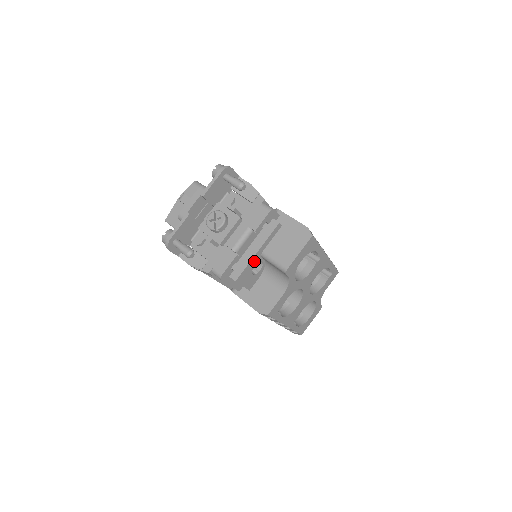
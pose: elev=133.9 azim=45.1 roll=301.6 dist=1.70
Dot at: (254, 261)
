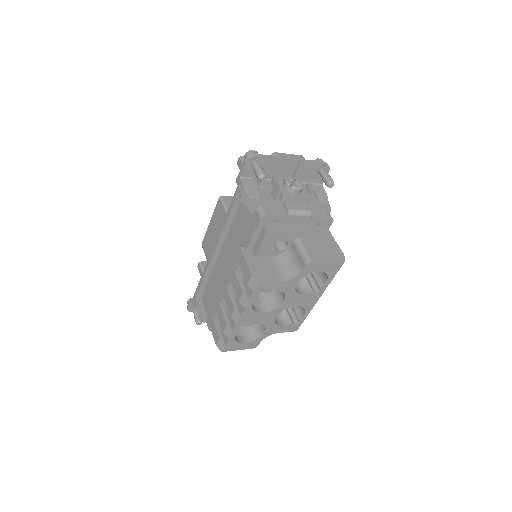
Dot at: (289, 236)
